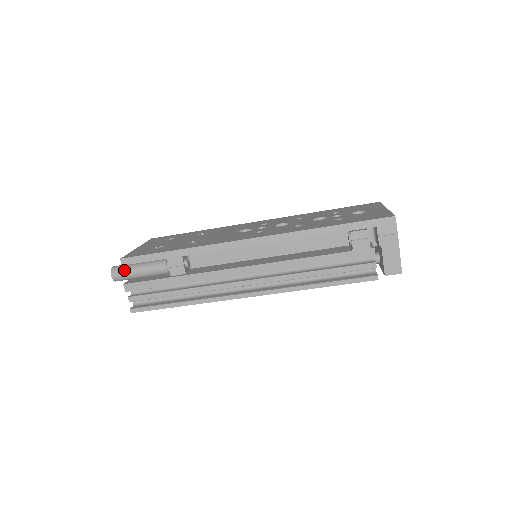
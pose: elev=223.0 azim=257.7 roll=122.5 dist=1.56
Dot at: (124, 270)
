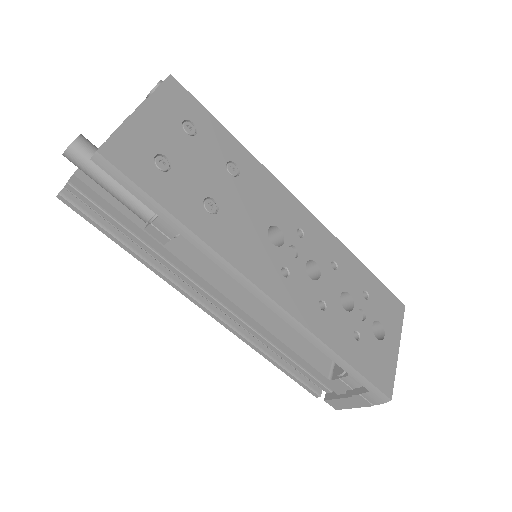
Dot at: (89, 166)
